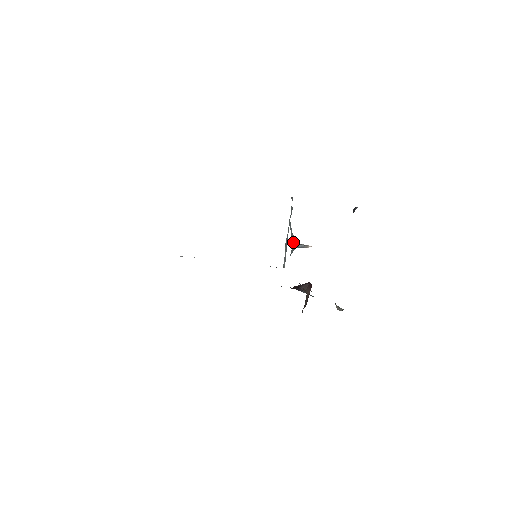
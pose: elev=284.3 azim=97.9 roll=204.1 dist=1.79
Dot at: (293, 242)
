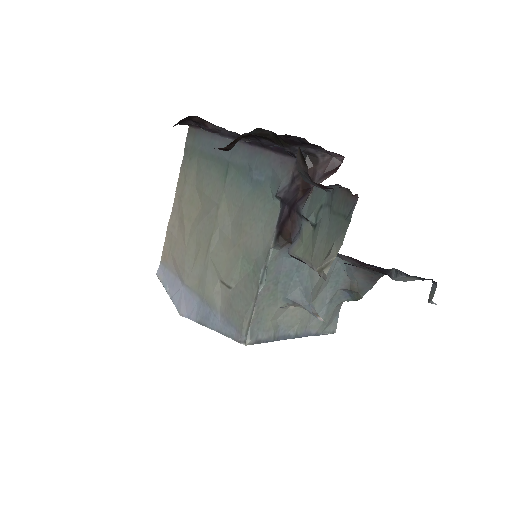
Dot at: (313, 280)
